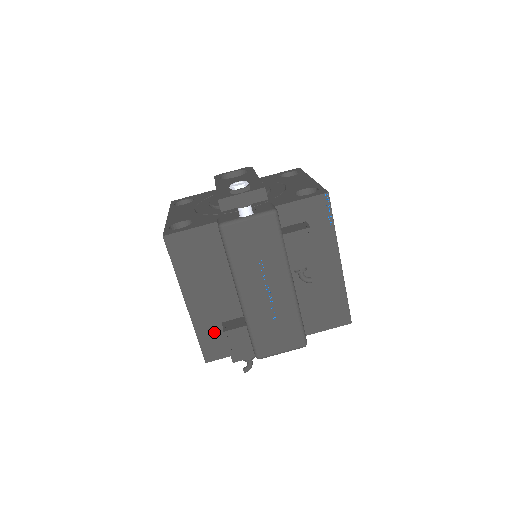
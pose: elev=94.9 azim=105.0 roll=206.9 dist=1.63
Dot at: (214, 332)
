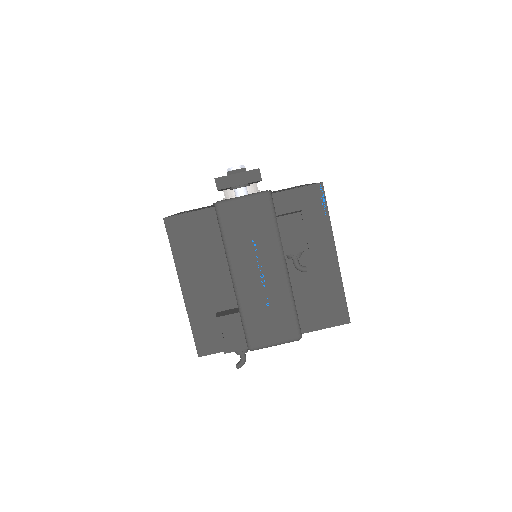
Dot at: (208, 323)
